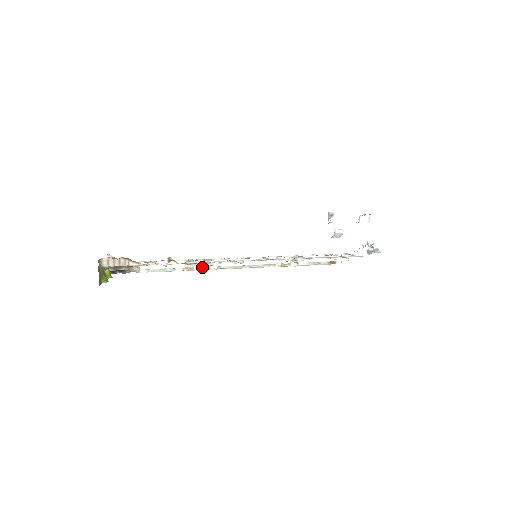
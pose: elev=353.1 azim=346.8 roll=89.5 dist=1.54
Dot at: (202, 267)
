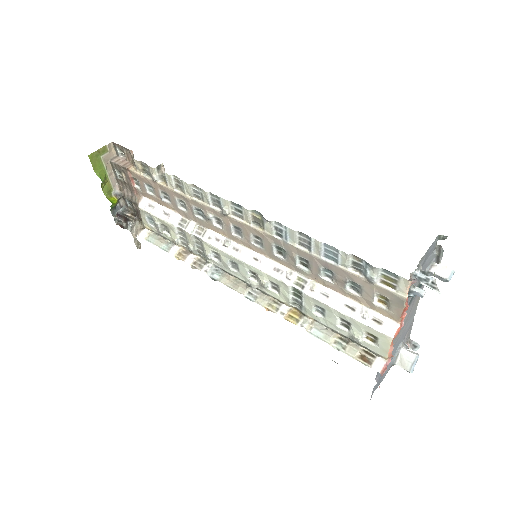
Dot at: (195, 263)
